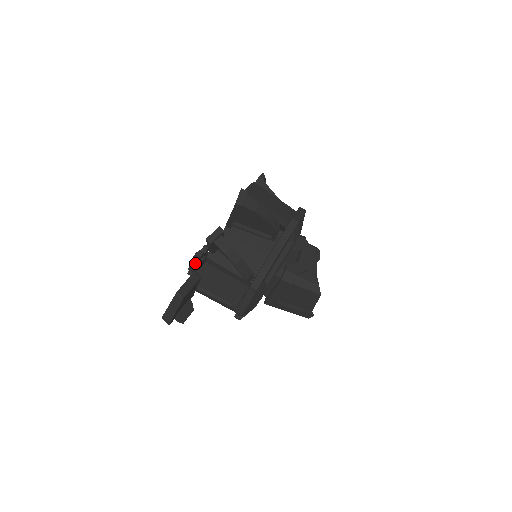
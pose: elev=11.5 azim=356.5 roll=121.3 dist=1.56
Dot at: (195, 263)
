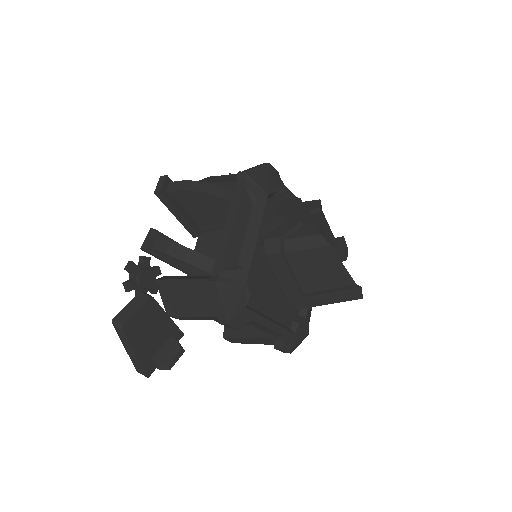
Dot at: (130, 280)
